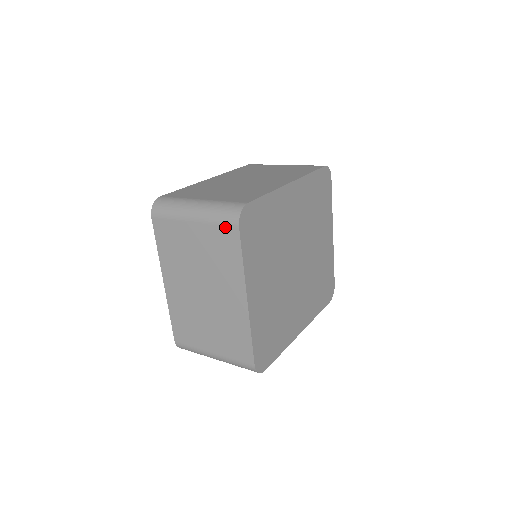
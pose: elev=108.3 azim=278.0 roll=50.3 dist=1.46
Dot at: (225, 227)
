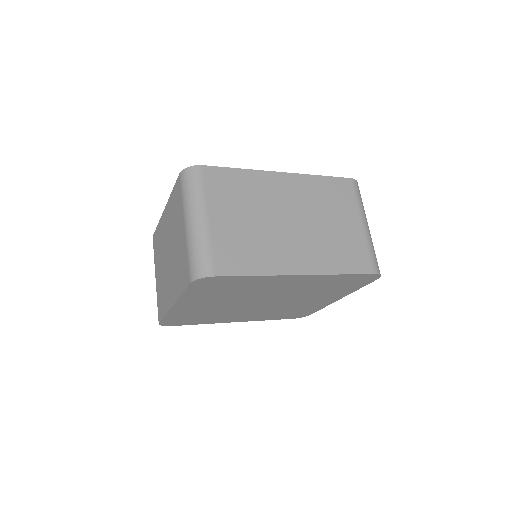
Dot at: (188, 267)
